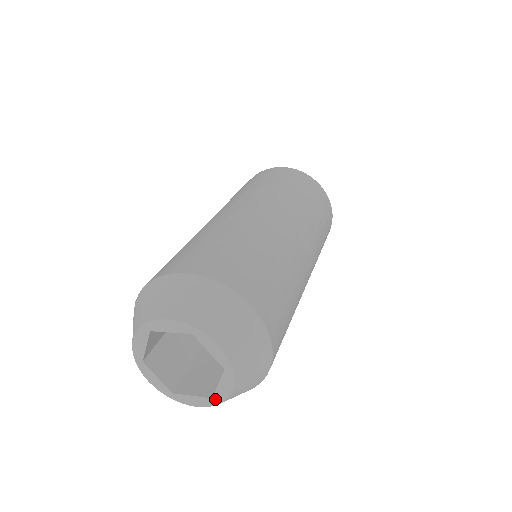
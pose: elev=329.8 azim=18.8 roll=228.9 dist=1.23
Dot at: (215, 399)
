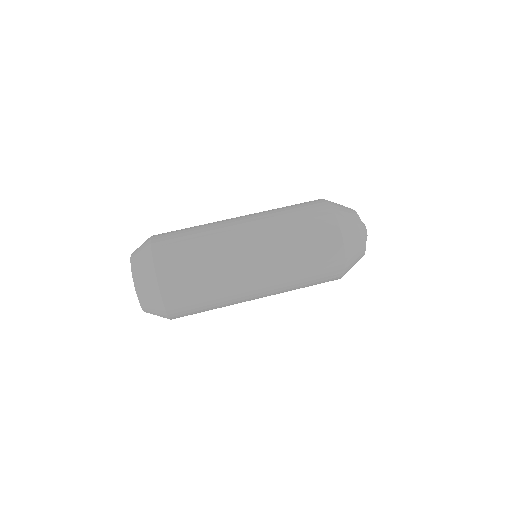
Dot at: occluded
